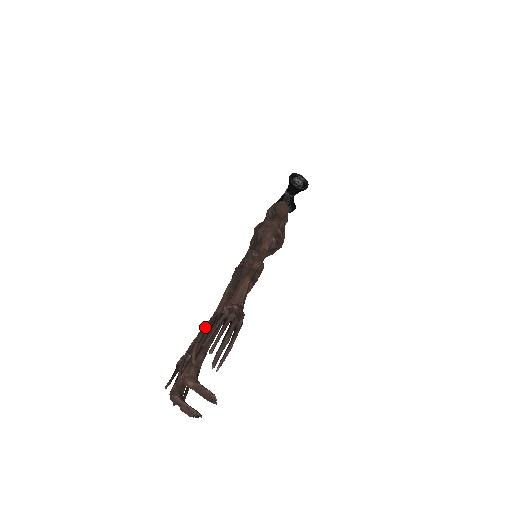
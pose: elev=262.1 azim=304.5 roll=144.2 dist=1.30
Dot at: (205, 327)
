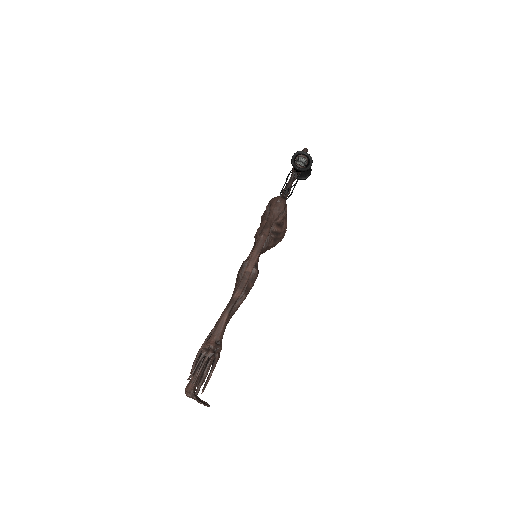
Dot at: (201, 346)
